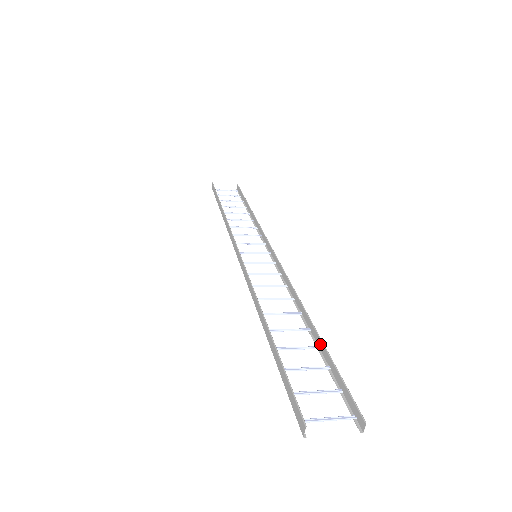
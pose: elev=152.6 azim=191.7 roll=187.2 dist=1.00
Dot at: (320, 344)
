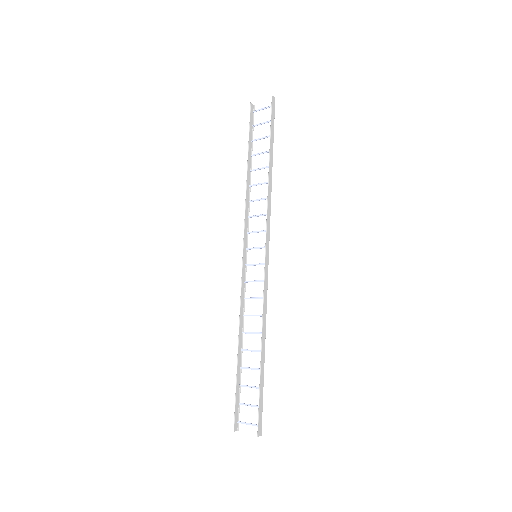
Dot at: (262, 370)
